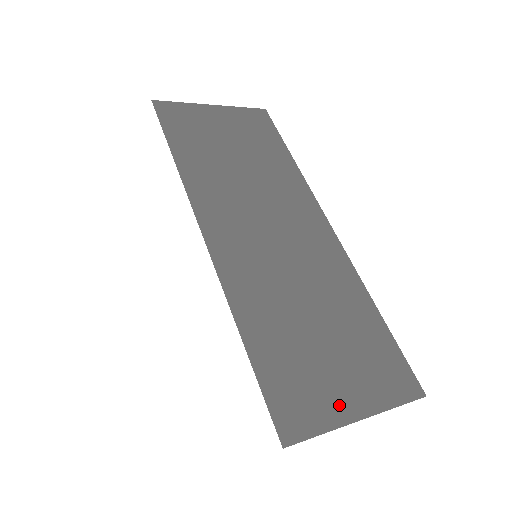
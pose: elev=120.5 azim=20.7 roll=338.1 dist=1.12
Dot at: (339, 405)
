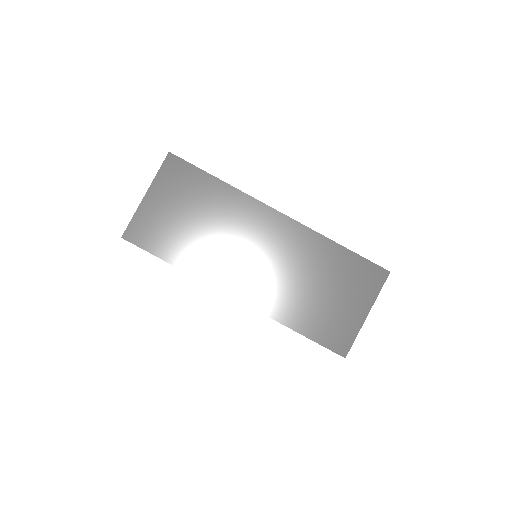
Dot at: (354, 319)
